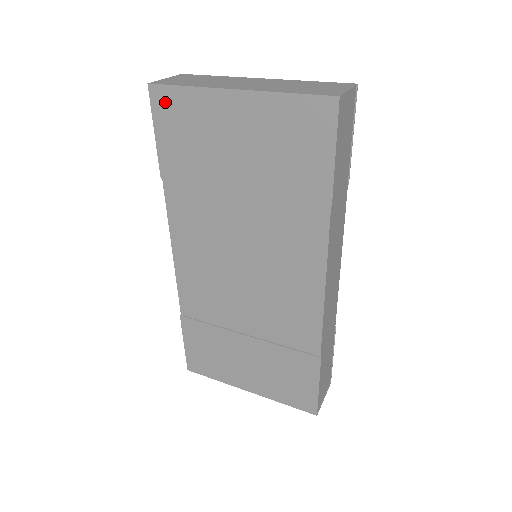
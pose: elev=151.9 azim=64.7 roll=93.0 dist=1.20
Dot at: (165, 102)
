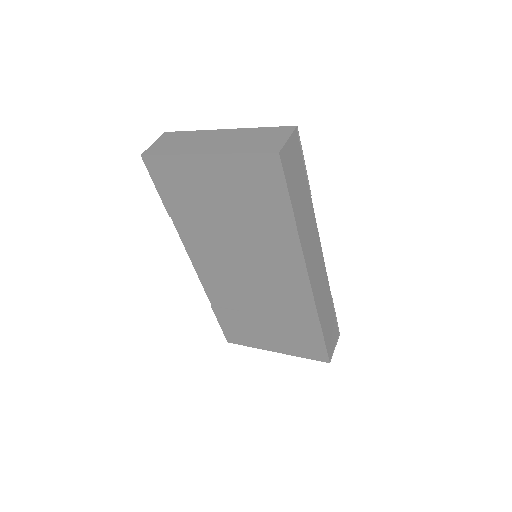
Dot at: (157, 166)
